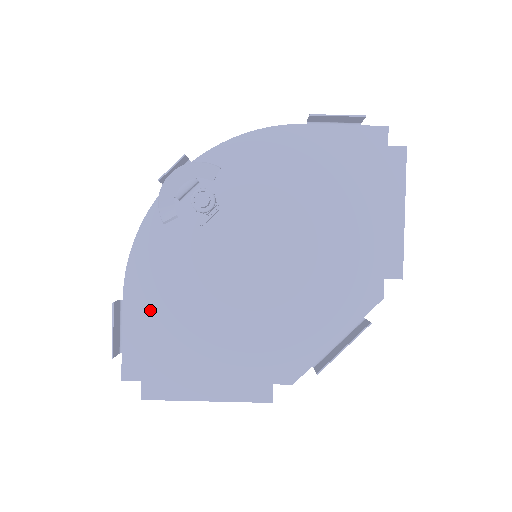
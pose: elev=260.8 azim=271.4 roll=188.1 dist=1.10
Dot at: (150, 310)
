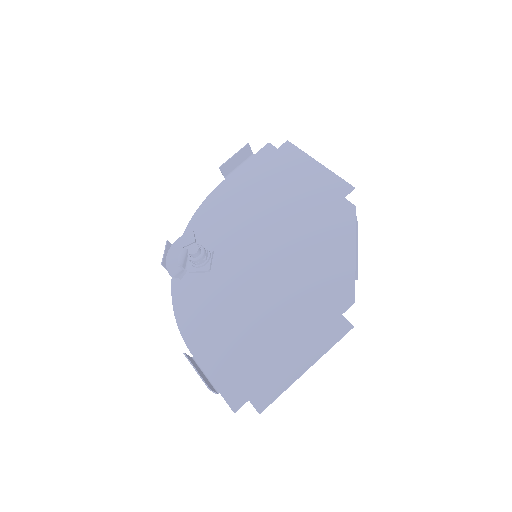
Dot at: (216, 346)
